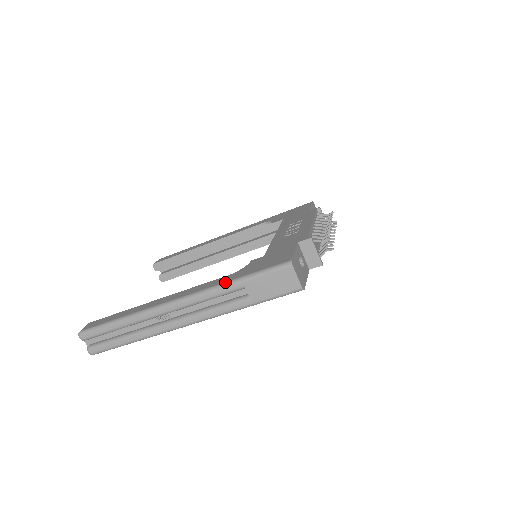
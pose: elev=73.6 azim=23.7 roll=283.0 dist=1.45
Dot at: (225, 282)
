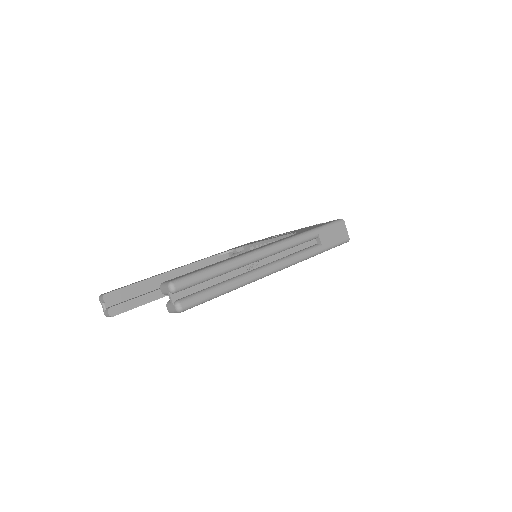
Dot at: (304, 232)
